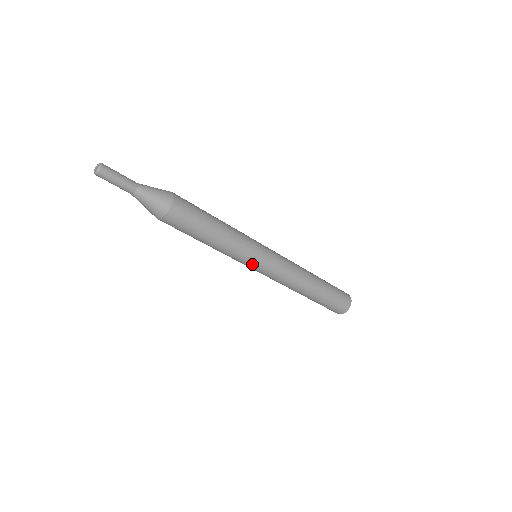
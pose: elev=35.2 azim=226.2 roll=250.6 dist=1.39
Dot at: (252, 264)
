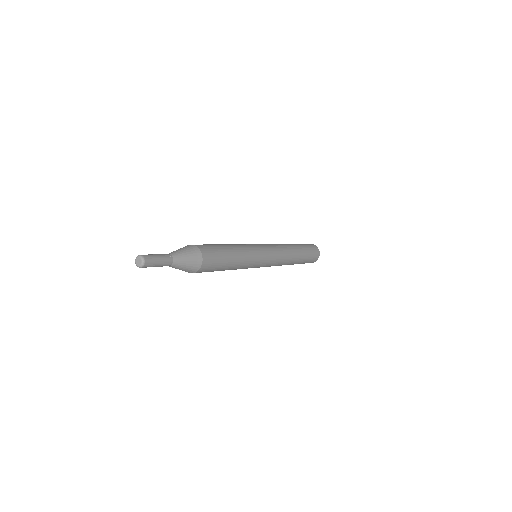
Dot at: (259, 265)
